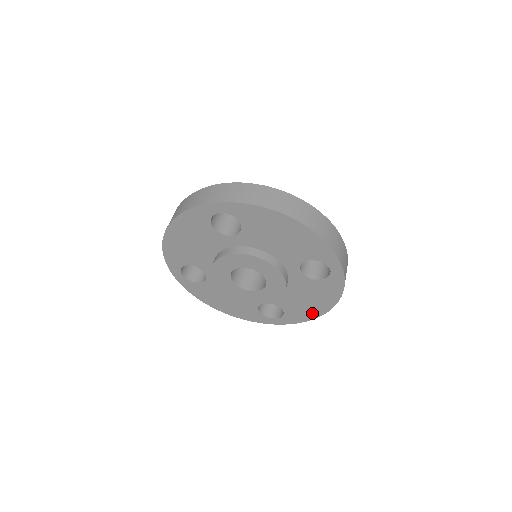
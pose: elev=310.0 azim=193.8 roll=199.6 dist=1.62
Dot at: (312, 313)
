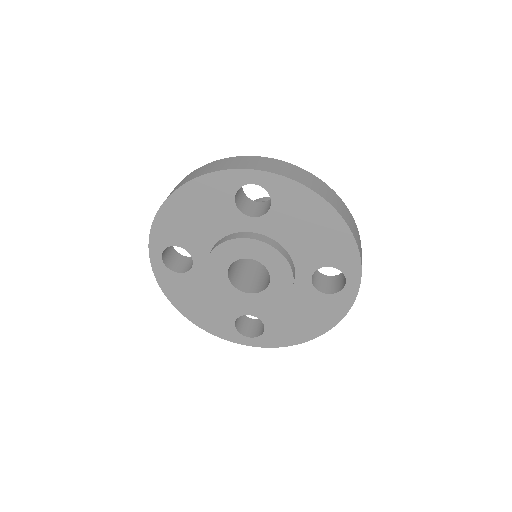
Dot at: (298, 336)
